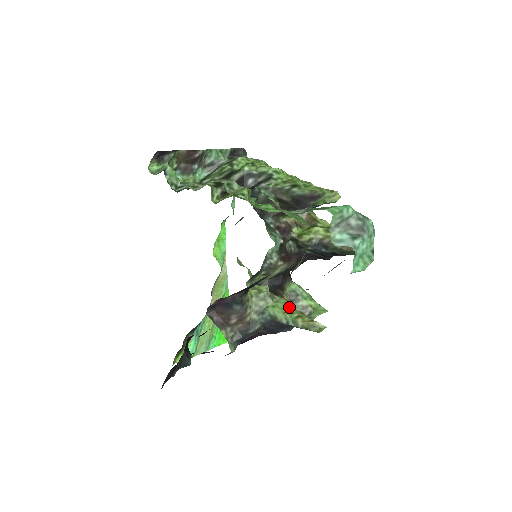
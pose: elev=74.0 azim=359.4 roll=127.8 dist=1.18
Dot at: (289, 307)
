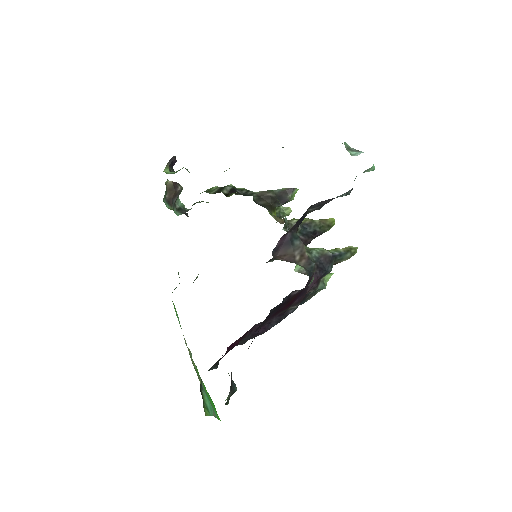
Dot at: occluded
